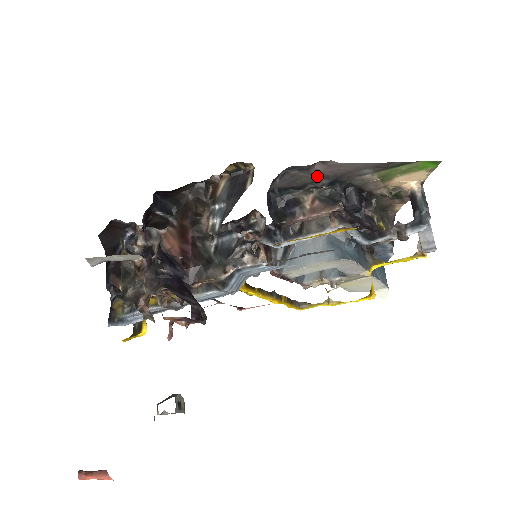
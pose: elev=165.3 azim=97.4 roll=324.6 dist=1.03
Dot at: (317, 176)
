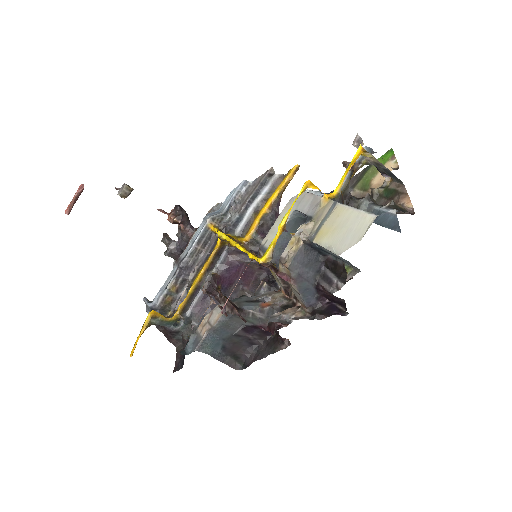
Dot at: occluded
